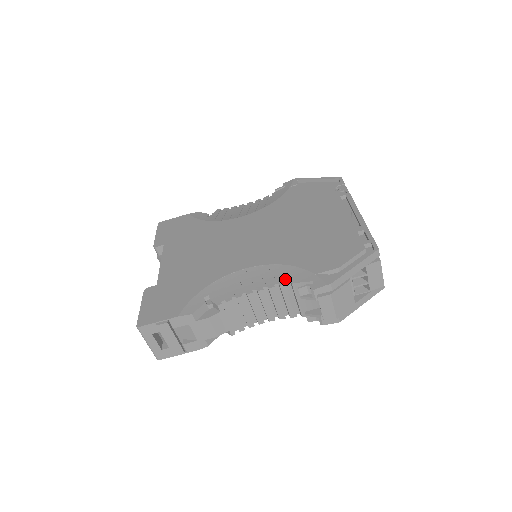
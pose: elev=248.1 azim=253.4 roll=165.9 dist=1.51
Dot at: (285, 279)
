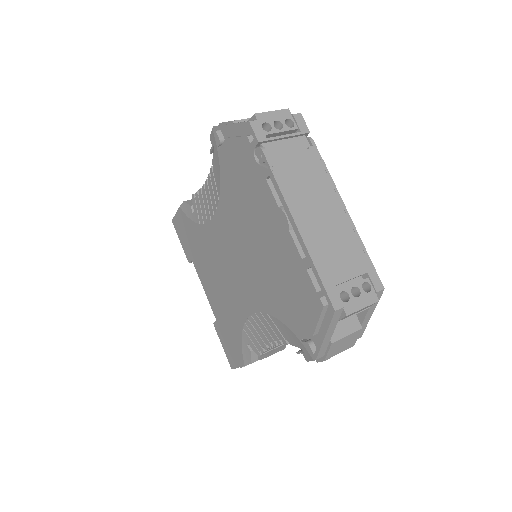
Dot at: (283, 336)
